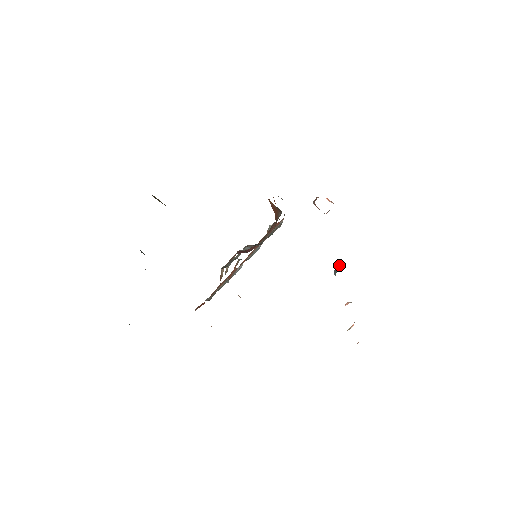
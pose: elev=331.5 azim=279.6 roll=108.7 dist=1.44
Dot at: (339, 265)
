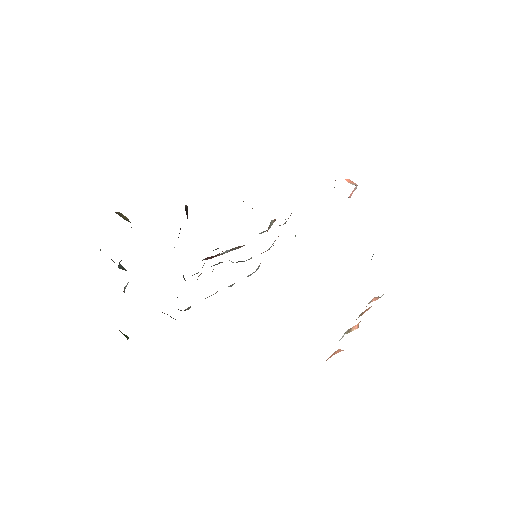
Dot at: occluded
